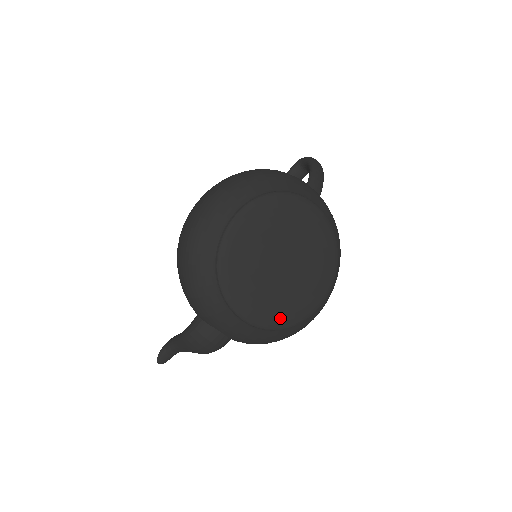
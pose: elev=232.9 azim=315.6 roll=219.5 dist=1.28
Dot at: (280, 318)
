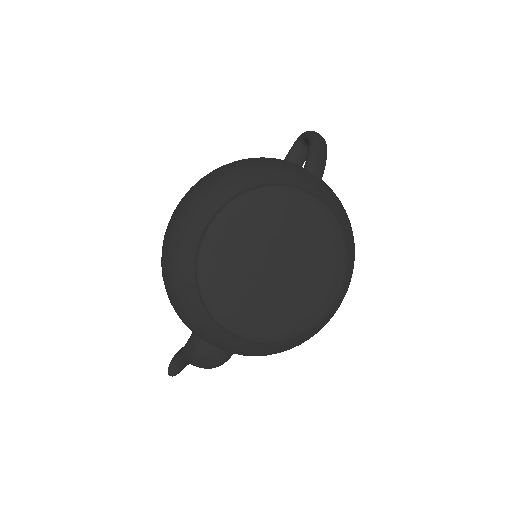
Dot at: (282, 330)
